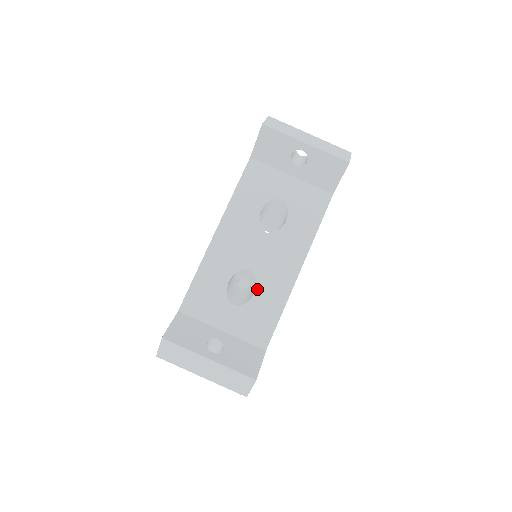
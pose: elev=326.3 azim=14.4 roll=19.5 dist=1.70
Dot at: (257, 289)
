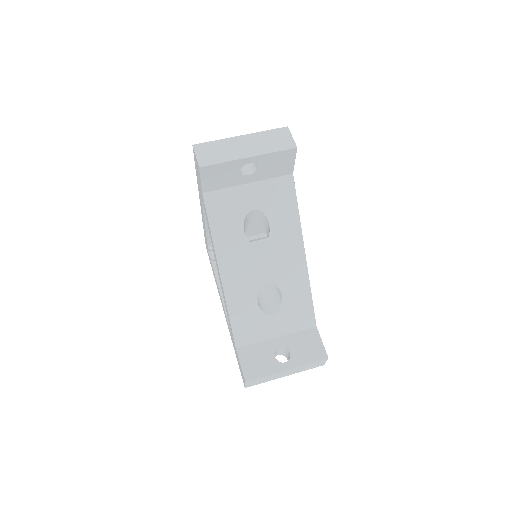
Dot at: (282, 292)
